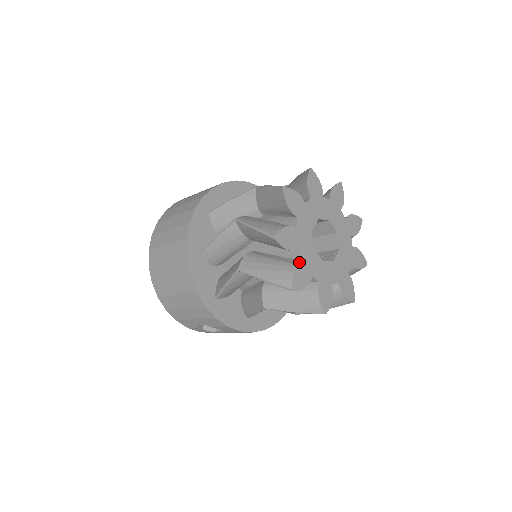
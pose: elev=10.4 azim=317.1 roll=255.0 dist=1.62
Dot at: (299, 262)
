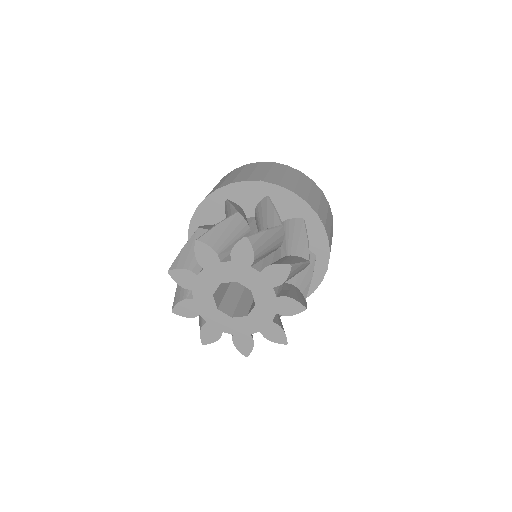
Dot at: (232, 338)
